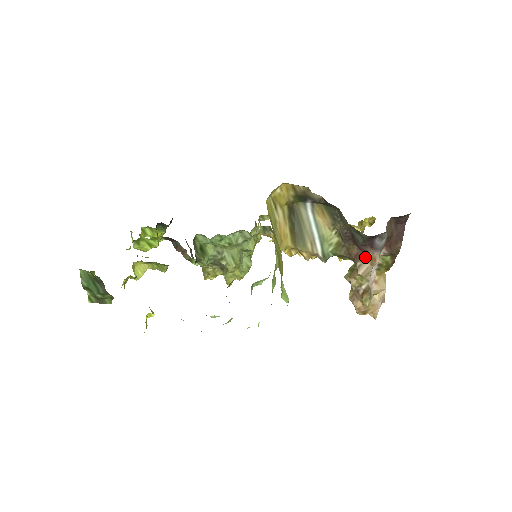
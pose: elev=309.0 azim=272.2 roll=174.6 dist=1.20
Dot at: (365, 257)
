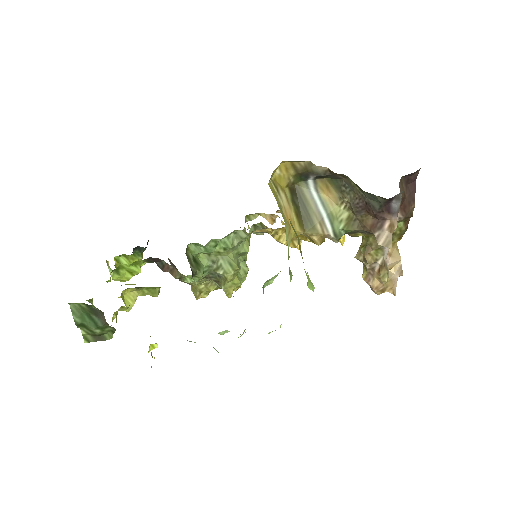
Dot at: (382, 225)
